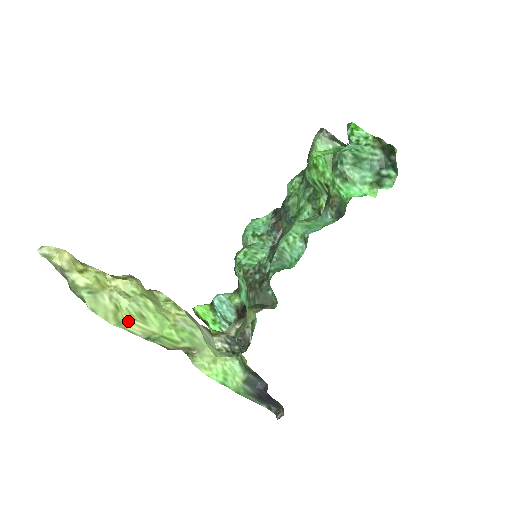
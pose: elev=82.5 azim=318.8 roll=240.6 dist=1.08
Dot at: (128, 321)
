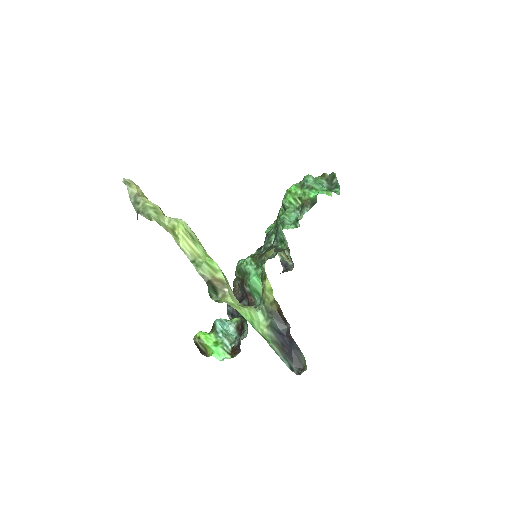
Dot at: (182, 237)
